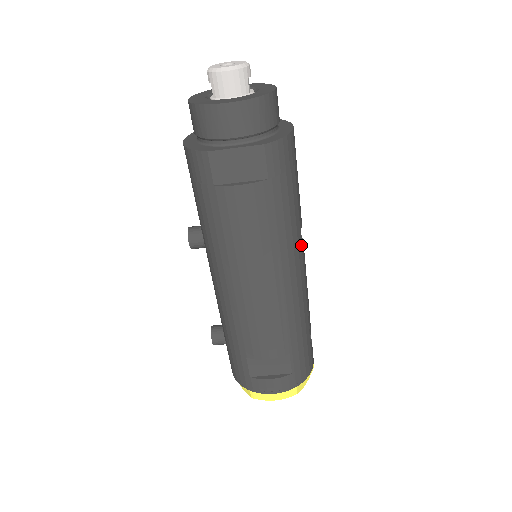
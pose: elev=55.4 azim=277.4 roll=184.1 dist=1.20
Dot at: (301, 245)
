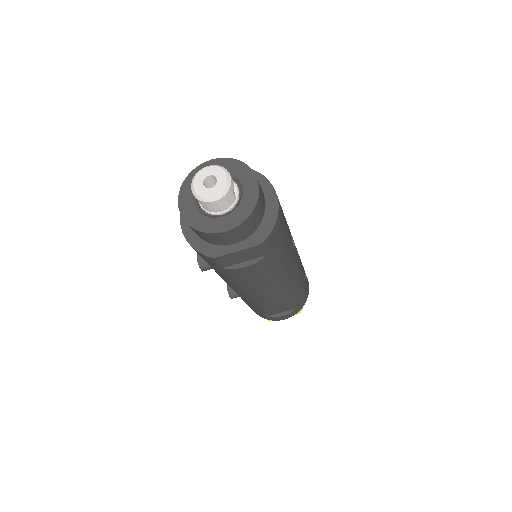
Dot at: (294, 253)
